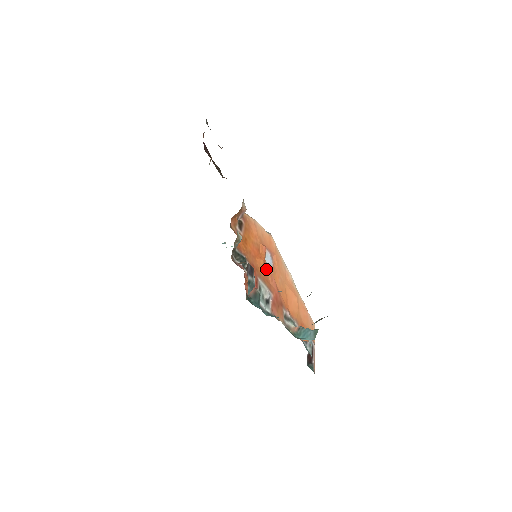
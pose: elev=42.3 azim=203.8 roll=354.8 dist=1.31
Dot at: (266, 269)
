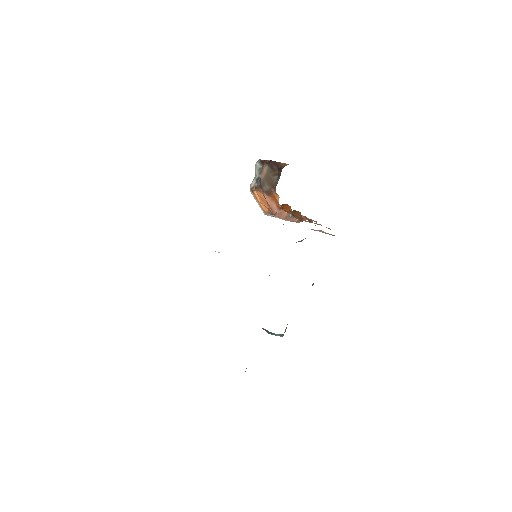
Dot at: occluded
